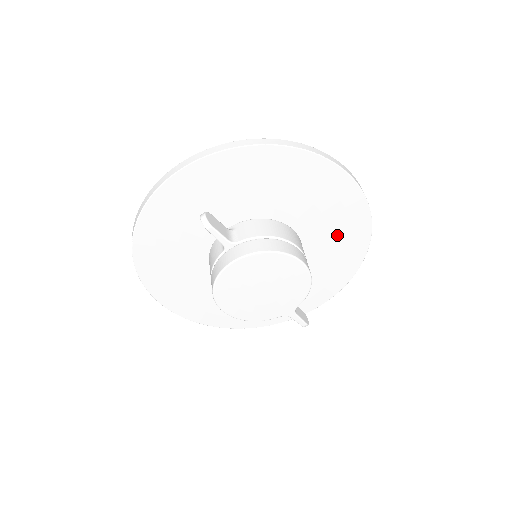
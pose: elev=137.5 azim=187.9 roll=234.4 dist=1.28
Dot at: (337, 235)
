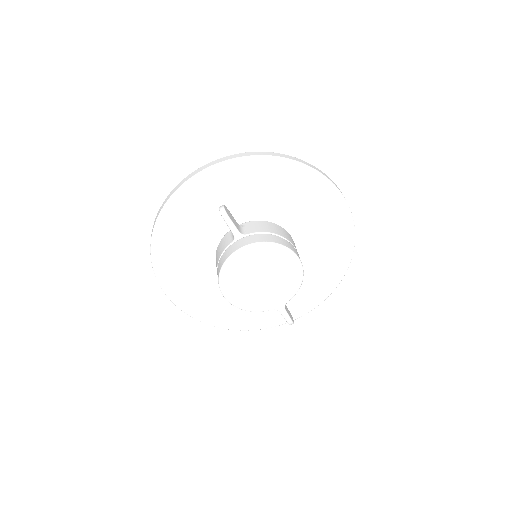
Dot at: (325, 247)
